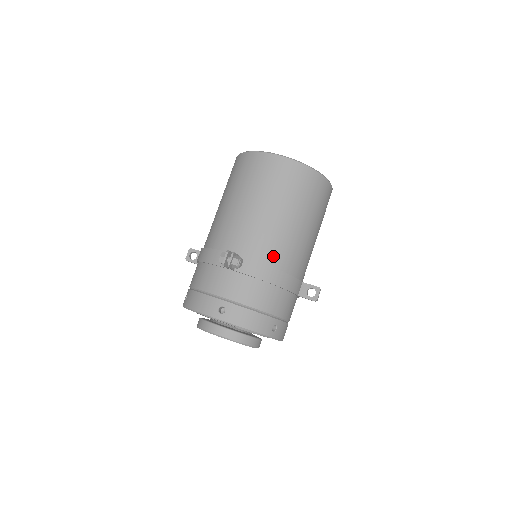
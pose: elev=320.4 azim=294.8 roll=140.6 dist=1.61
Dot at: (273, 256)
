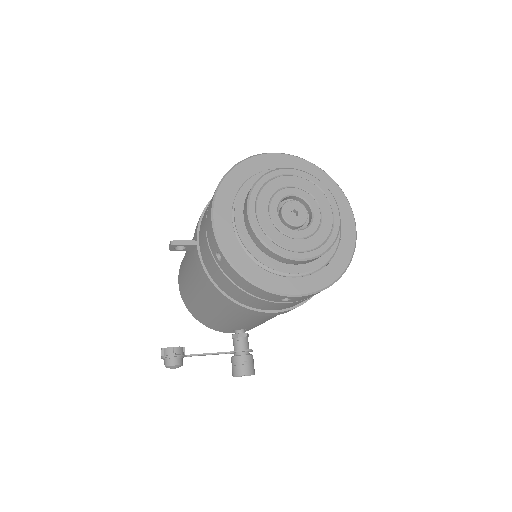
Dot at: occluded
